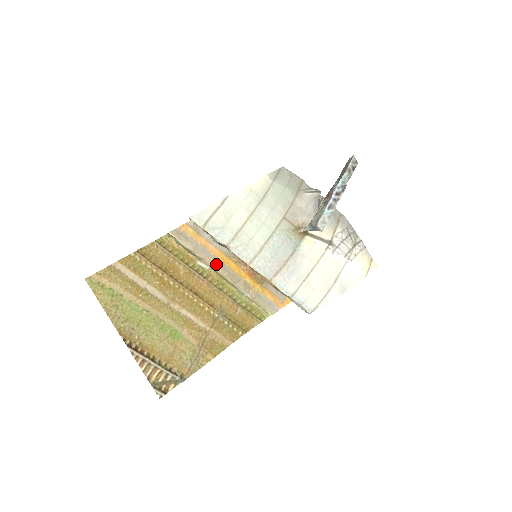
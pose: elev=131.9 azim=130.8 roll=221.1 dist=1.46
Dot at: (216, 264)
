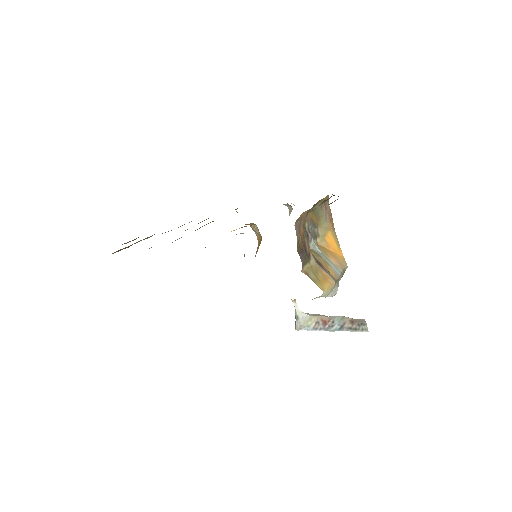
Dot at: occluded
